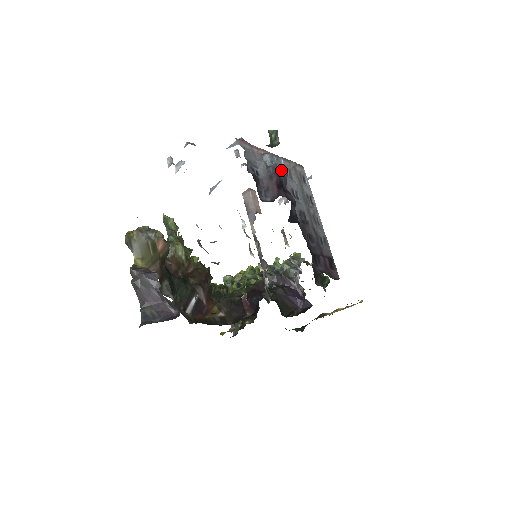
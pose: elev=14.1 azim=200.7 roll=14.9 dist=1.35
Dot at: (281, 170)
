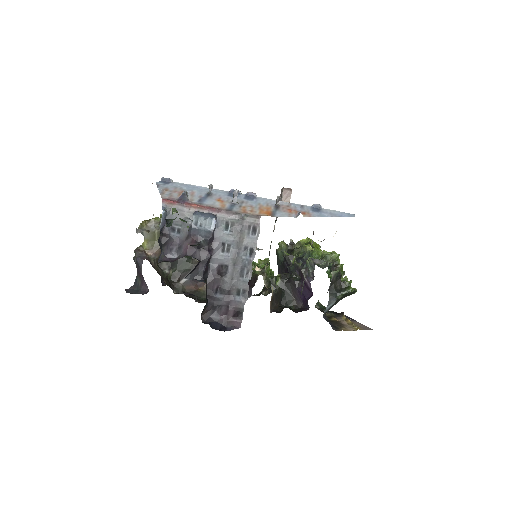
Dot at: (204, 230)
